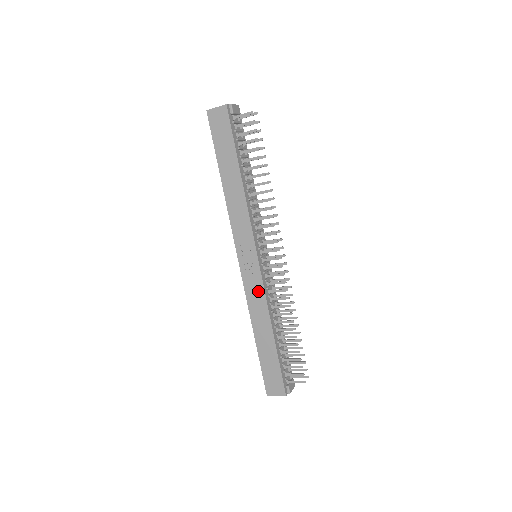
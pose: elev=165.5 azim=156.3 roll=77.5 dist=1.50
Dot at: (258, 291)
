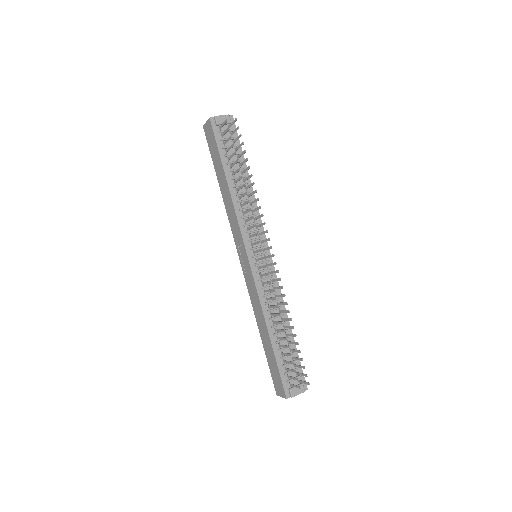
Dot at: (254, 290)
